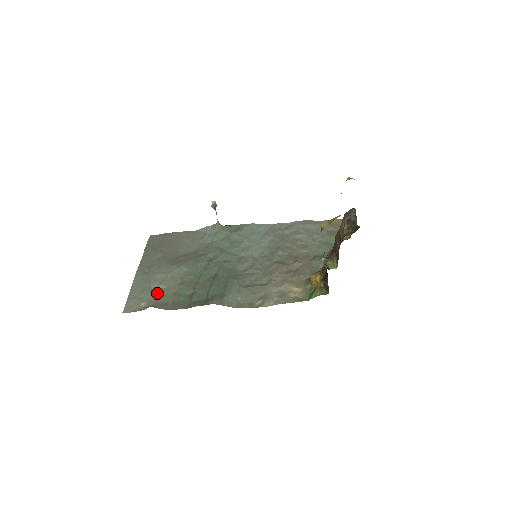
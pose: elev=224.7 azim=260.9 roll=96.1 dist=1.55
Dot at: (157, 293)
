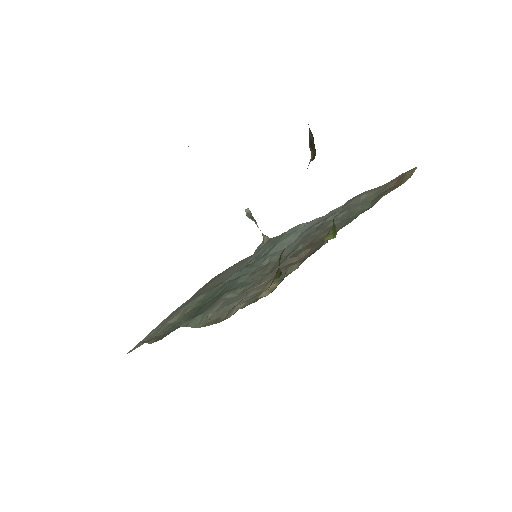
Dot at: (165, 328)
